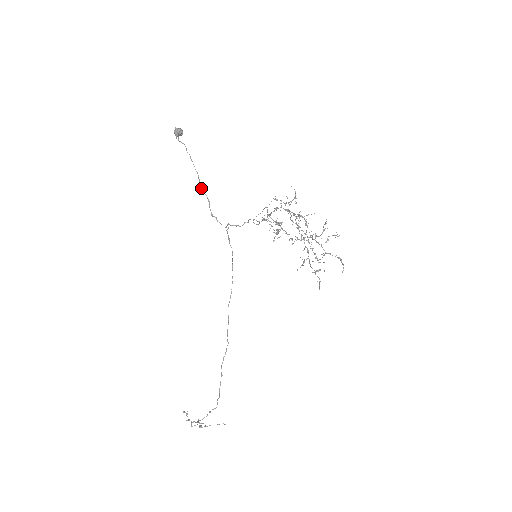
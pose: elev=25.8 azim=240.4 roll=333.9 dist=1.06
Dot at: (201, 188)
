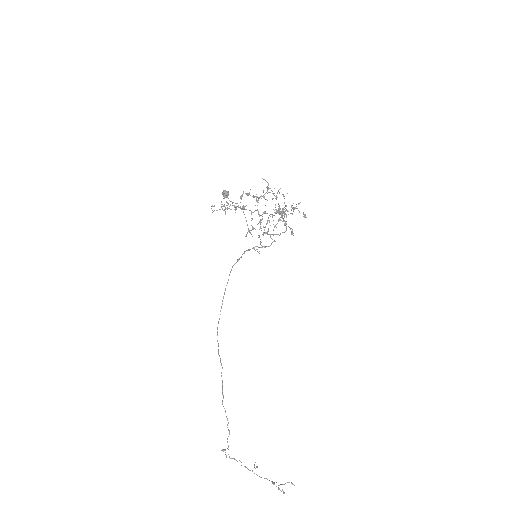
Dot at: (249, 231)
